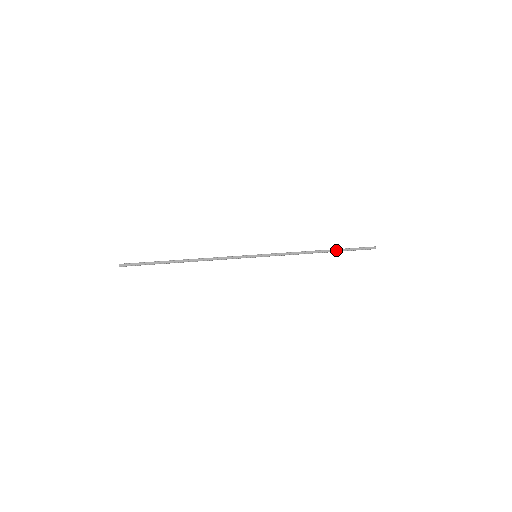
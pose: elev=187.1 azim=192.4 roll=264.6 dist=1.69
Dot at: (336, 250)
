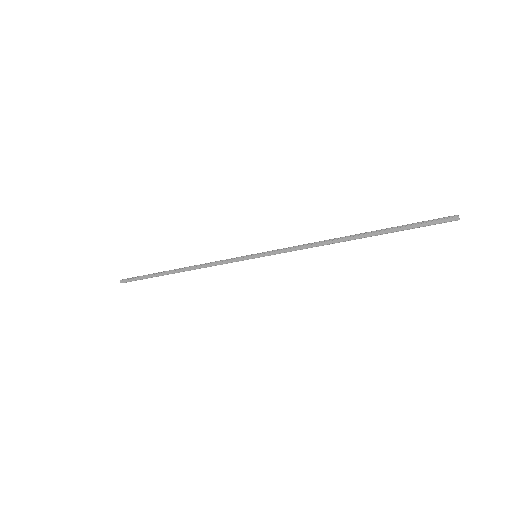
Dot at: (377, 233)
